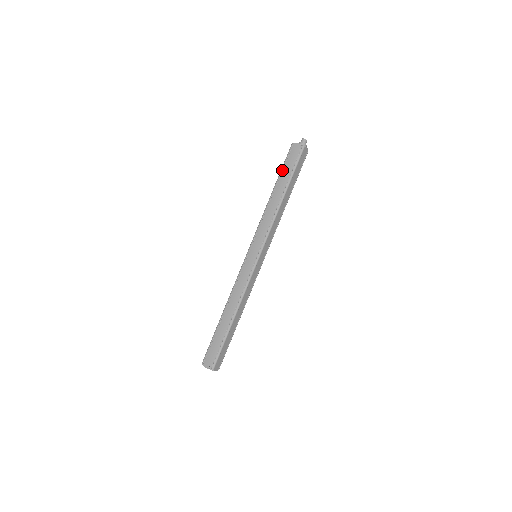
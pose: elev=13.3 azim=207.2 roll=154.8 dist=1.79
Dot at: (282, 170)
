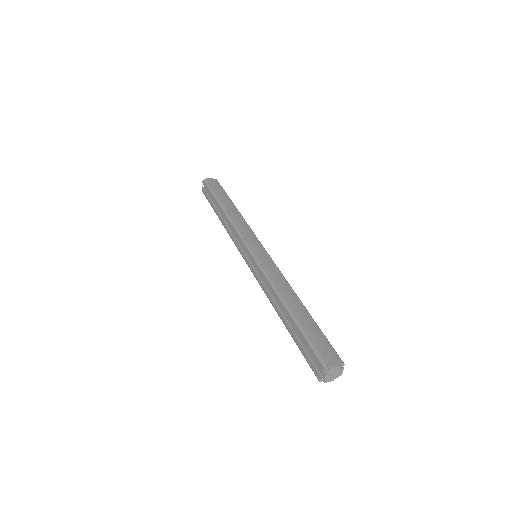
Dot at: (215, 193)
